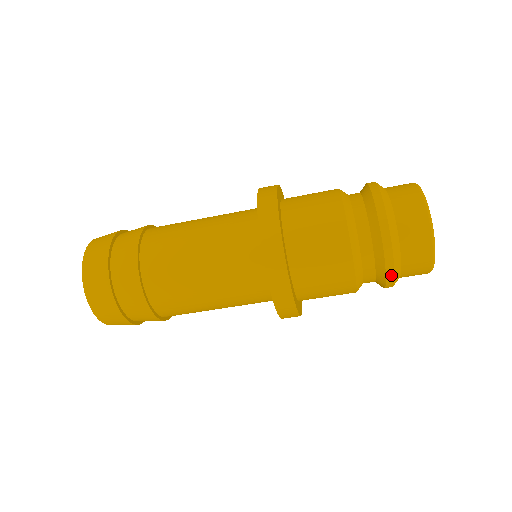
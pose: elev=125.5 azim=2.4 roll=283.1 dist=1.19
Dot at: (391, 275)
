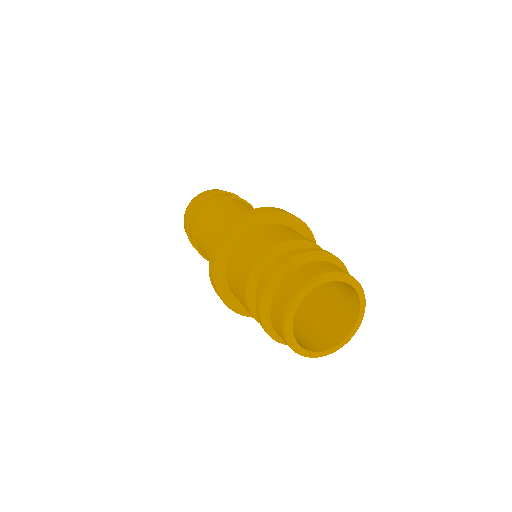
Dot at: (262, 325)
